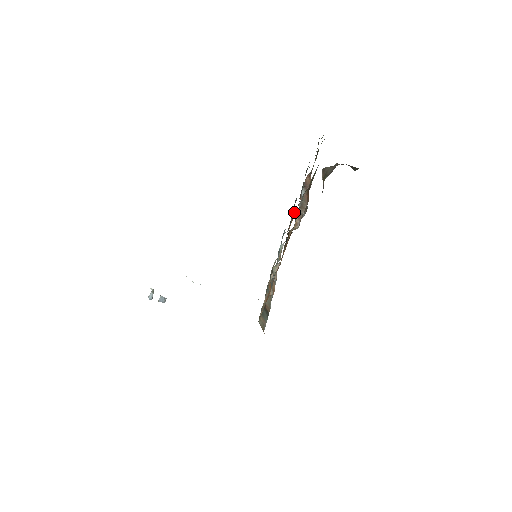
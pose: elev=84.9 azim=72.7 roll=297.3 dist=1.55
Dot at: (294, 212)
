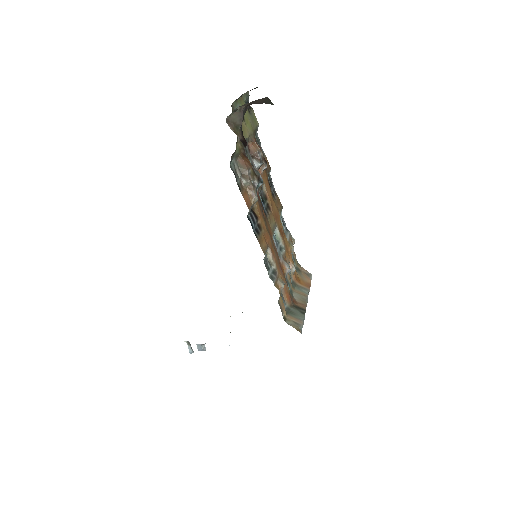
Dot at: (264, 189)
